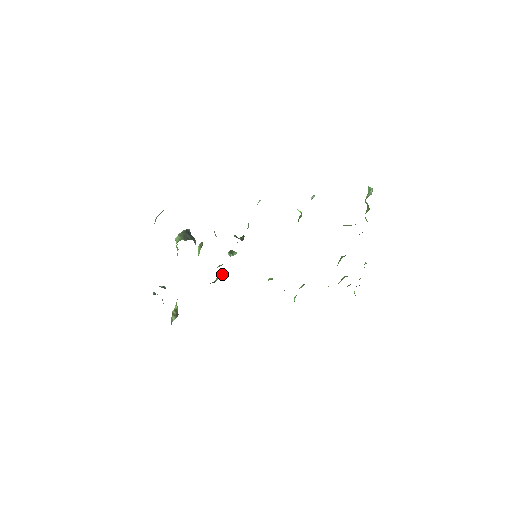
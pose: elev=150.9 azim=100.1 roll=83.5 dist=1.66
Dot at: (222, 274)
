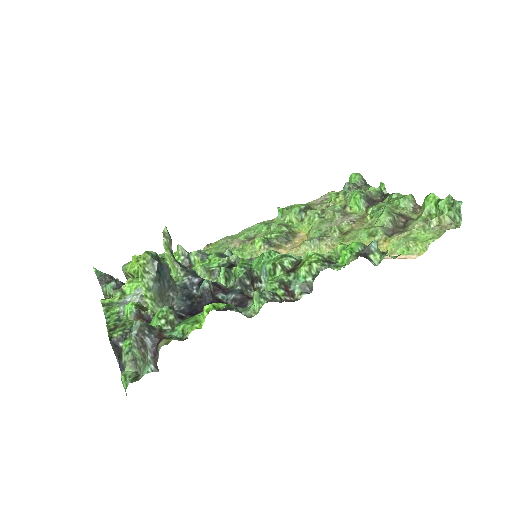
Dot at: (200, 256)
